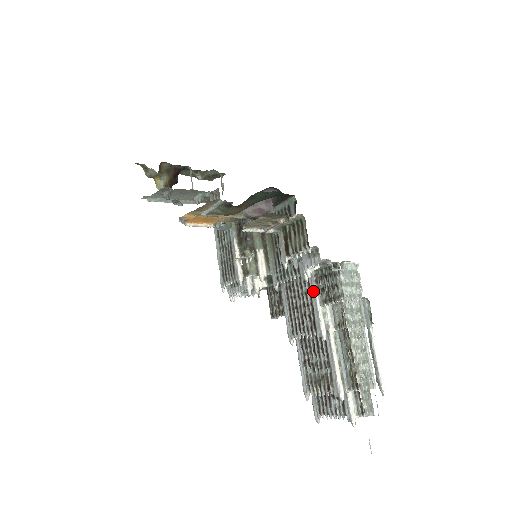
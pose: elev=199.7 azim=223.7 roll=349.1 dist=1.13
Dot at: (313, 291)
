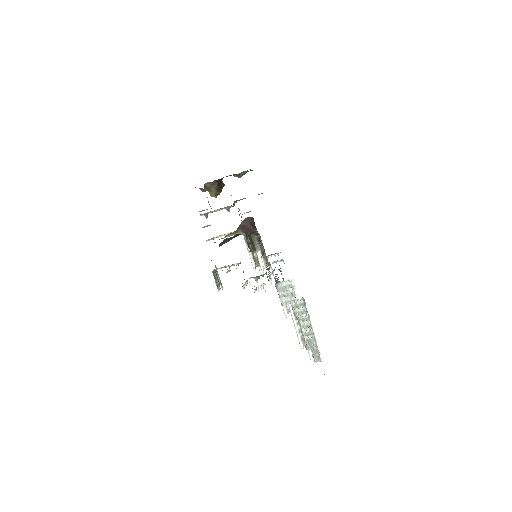
Dot at: occluded
